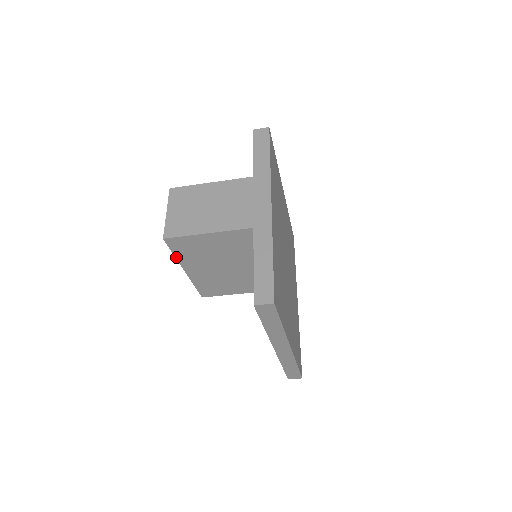
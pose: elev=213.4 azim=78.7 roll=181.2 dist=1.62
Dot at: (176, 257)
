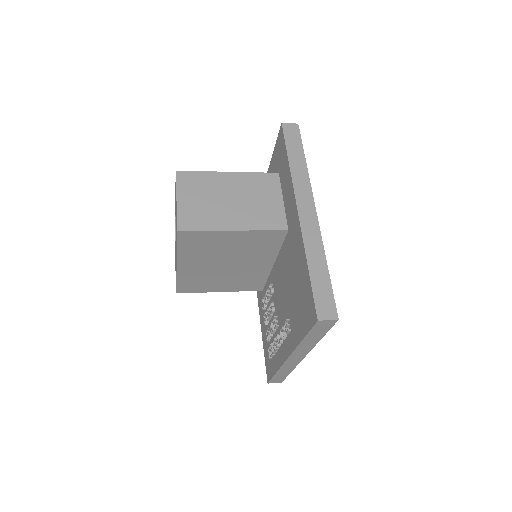
Dot at: (178, 251)
